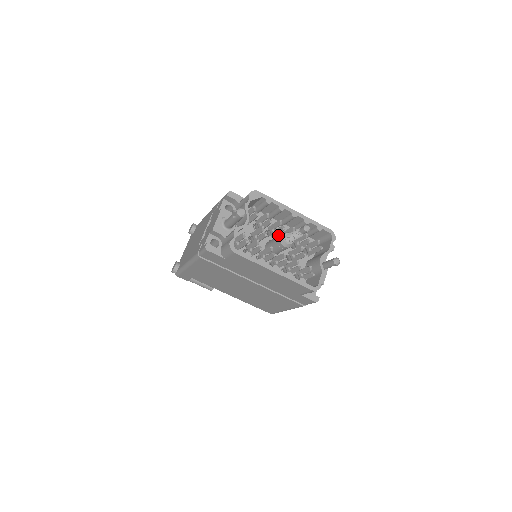
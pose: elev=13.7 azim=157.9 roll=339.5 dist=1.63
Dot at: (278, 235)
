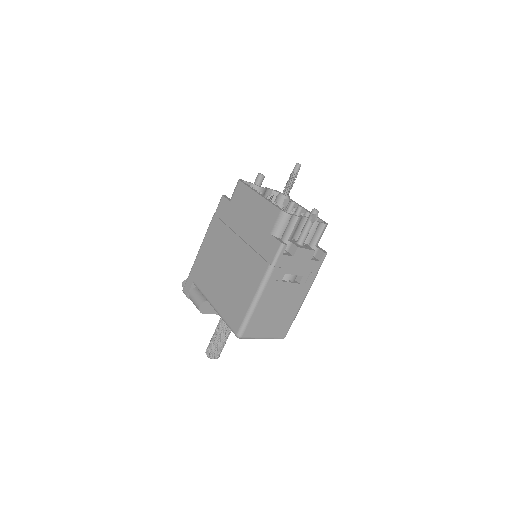
Dot at: occluded
